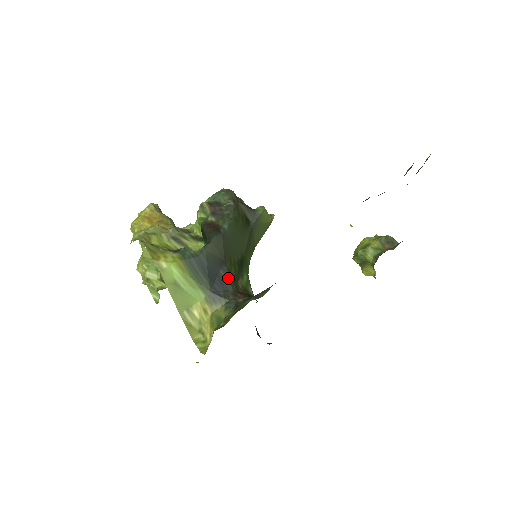
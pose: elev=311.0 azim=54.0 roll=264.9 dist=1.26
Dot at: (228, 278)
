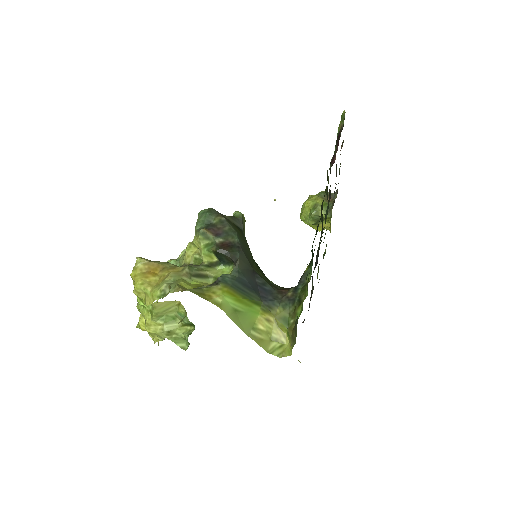
Dot at: (265, 283)
